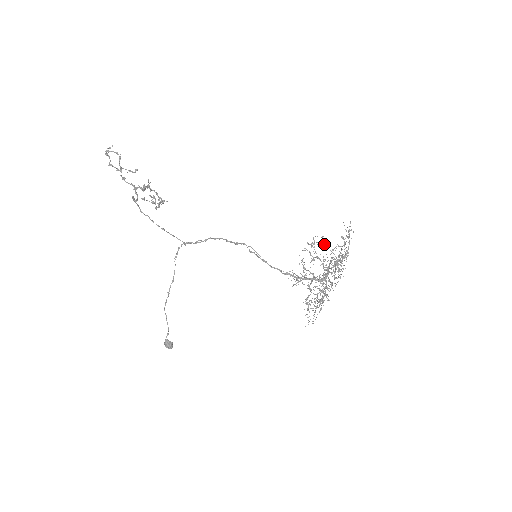
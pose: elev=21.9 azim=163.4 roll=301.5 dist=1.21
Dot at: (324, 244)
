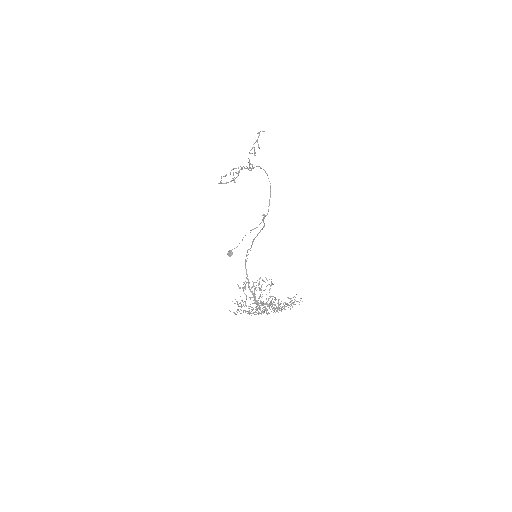
Dot at: (270, 288)
